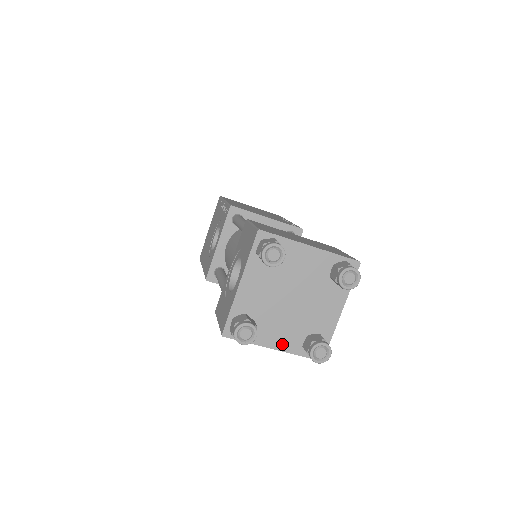
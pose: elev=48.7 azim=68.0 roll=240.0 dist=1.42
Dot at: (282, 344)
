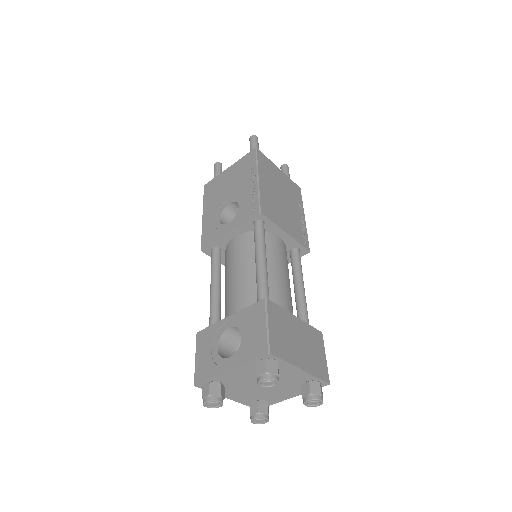
Dot at: (236, 398)
